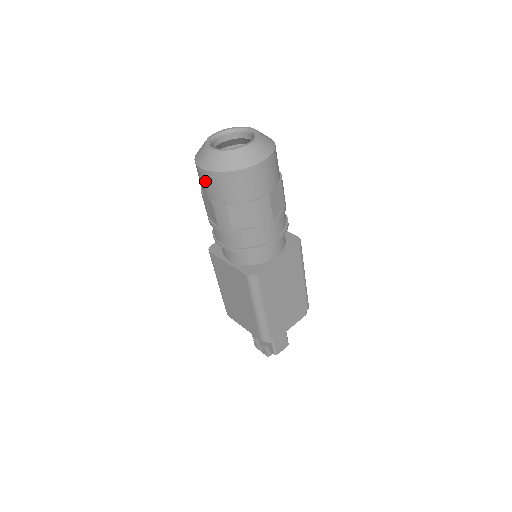
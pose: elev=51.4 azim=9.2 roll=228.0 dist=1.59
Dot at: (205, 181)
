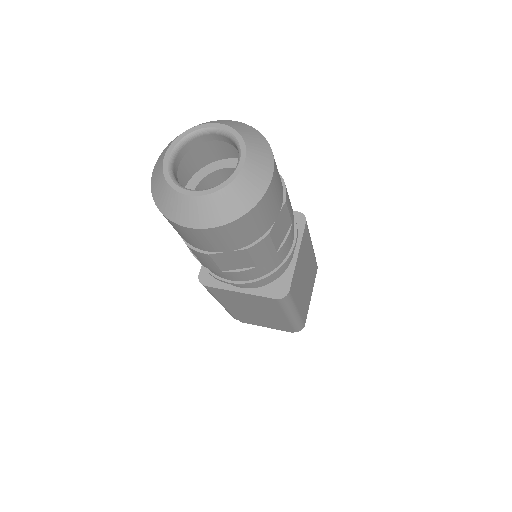
Dot at: occluded
